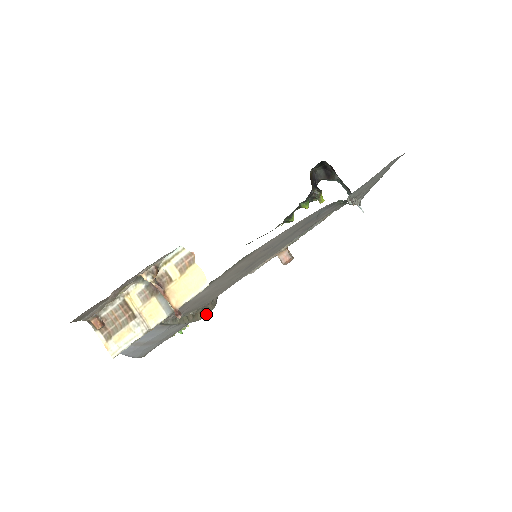
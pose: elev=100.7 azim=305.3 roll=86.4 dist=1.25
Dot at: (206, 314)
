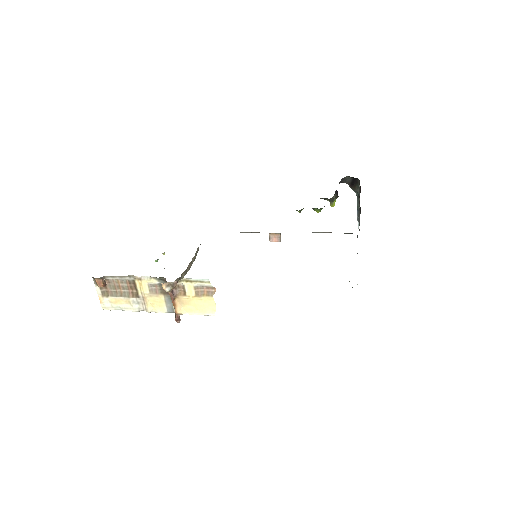
Dot at: (188, 270)
